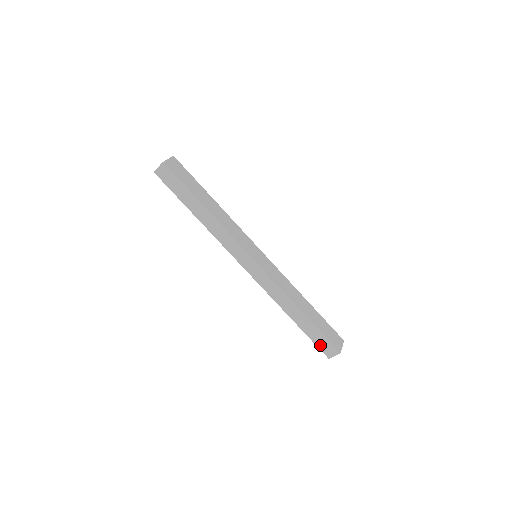
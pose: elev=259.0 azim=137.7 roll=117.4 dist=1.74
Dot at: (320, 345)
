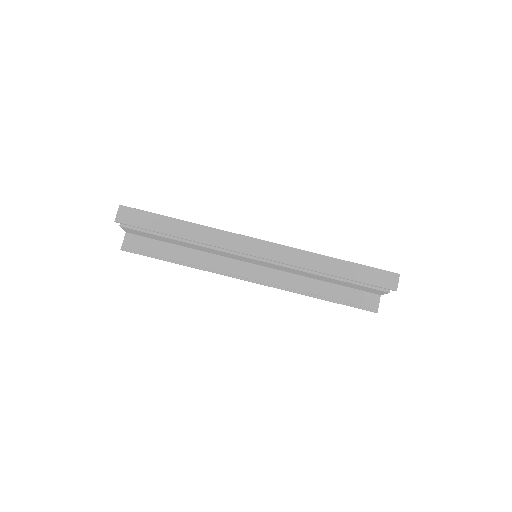
Dot at: (377, 282)
